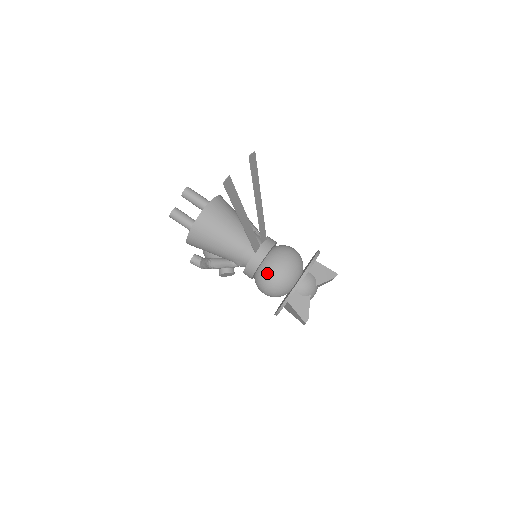
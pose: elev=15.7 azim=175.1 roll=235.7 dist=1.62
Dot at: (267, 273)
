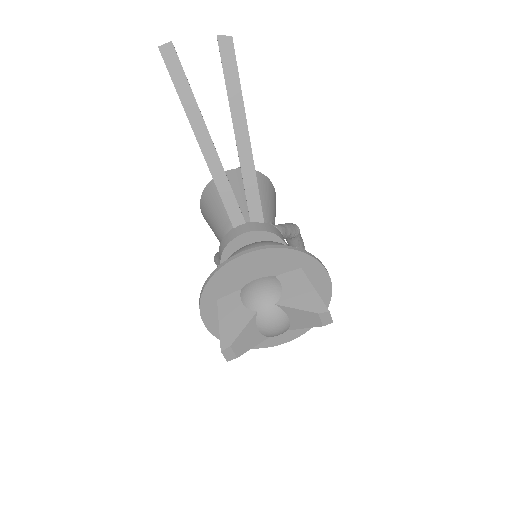
Dot at: occluded
